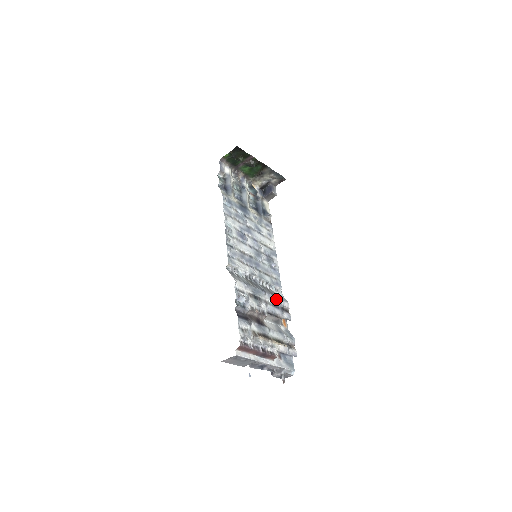
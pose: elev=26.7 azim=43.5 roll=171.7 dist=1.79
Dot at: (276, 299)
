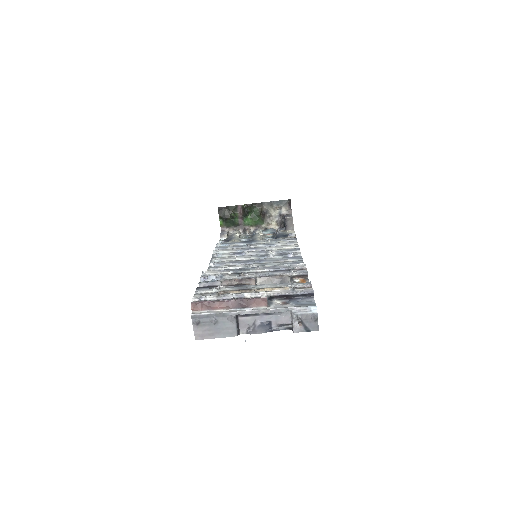
Dot at: (279, 267)
